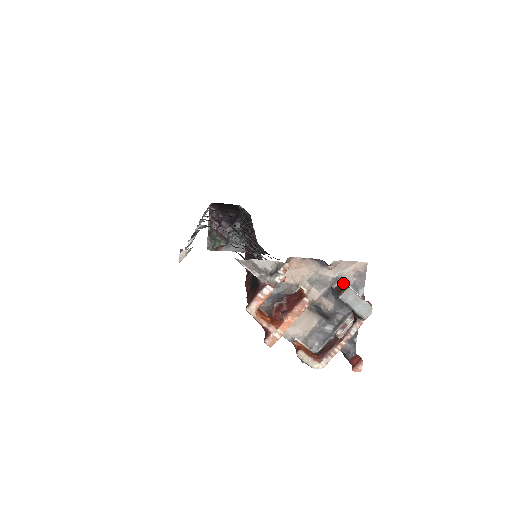
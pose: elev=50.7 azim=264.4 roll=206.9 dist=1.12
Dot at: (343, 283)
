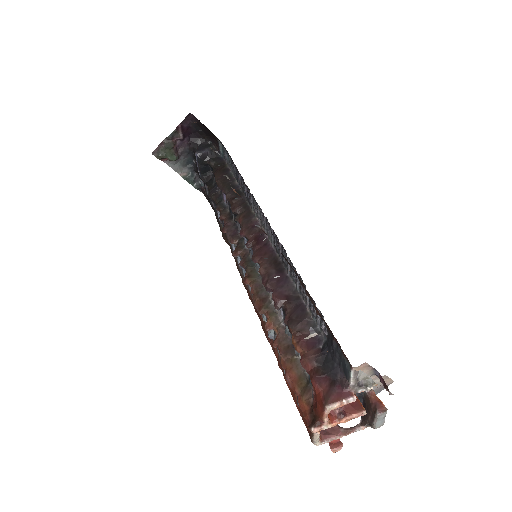
Dot at: occluded
